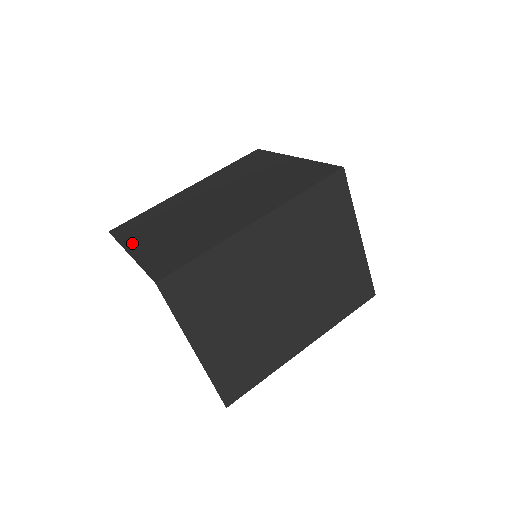
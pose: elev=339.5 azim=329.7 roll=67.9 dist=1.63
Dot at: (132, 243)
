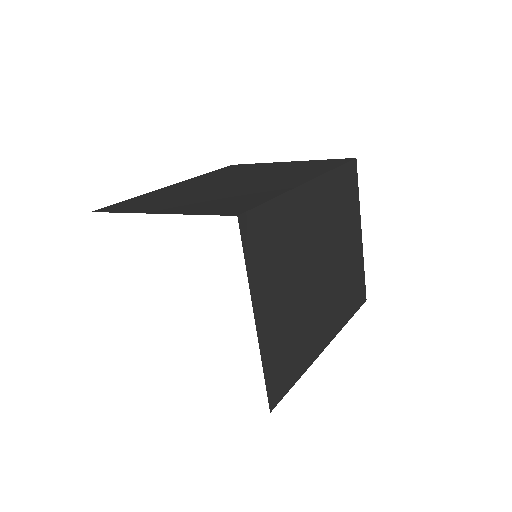
Dot at: (149, 209)
